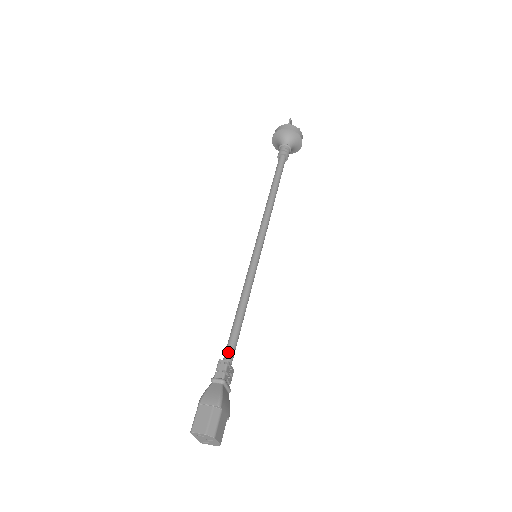
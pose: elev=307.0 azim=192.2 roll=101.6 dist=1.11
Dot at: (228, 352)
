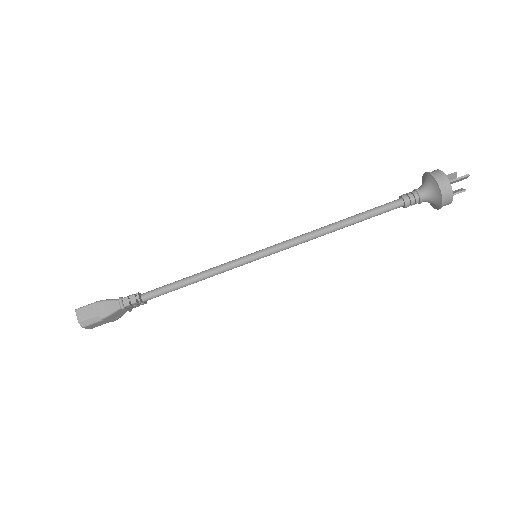
Dot at: (151, 294)
